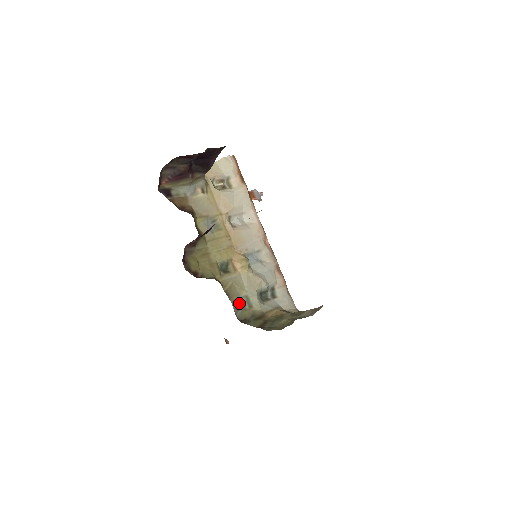
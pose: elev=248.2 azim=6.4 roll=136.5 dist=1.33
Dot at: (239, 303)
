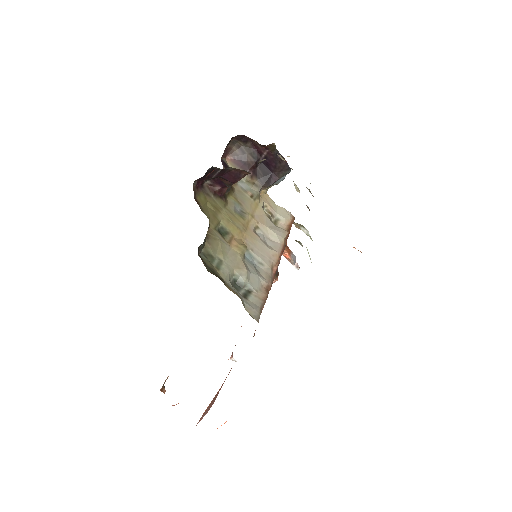
Dot at: (210, 256)
